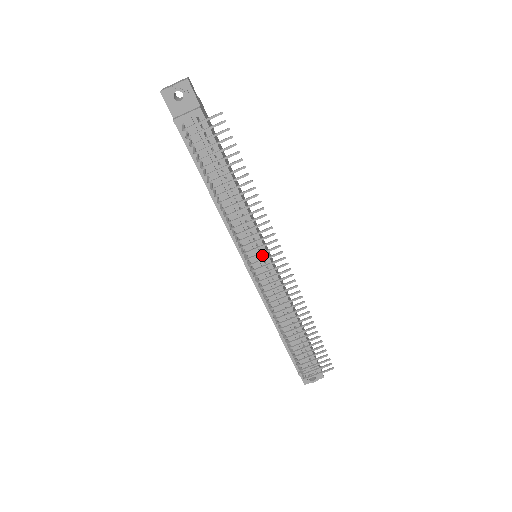
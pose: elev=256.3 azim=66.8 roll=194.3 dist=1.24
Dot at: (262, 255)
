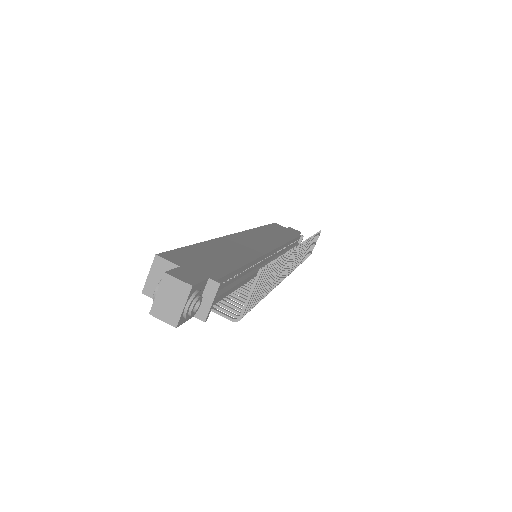
Dot at: occluded
